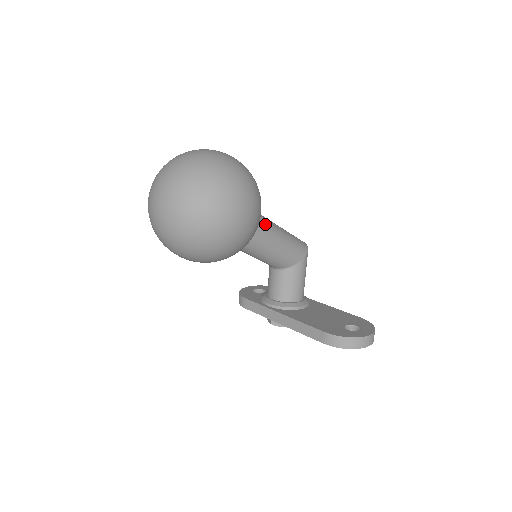
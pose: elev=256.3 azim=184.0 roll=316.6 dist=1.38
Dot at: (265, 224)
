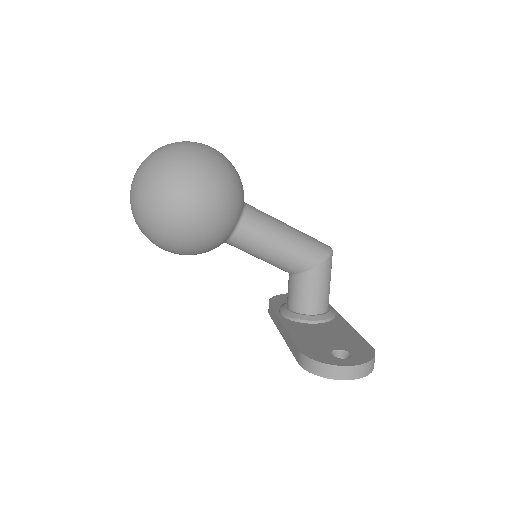
Dot at: (257, 221)
